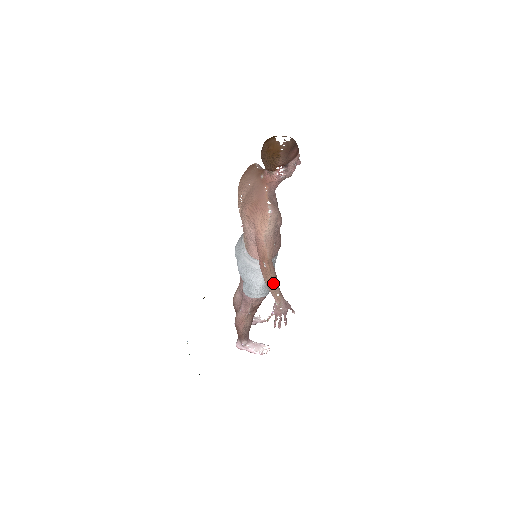
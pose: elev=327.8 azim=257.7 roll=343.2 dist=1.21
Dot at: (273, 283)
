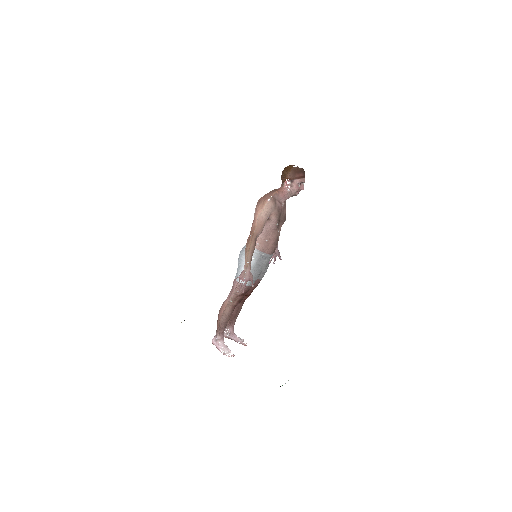
Dot at: (249, 251)
